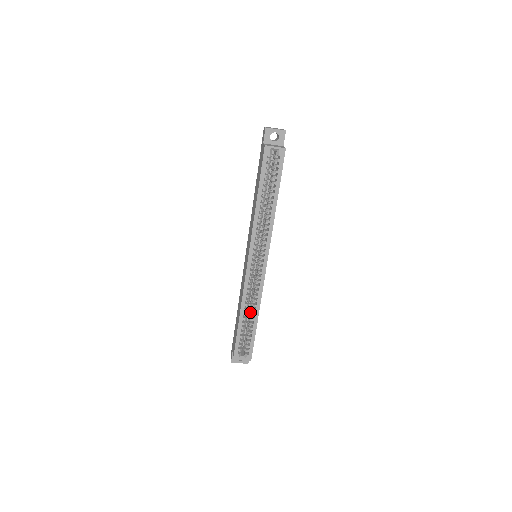
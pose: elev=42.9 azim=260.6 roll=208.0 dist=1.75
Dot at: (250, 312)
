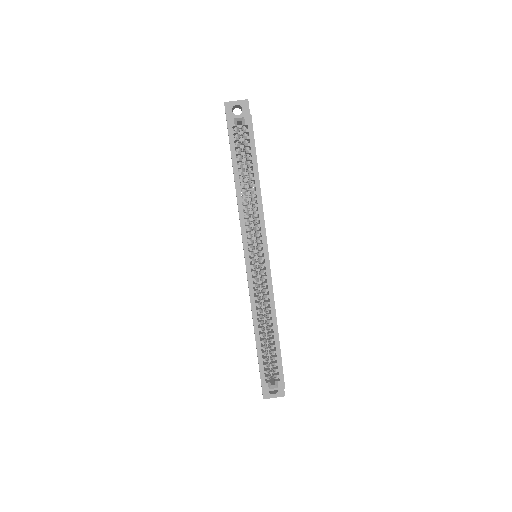
Dot at: (267, 326)
